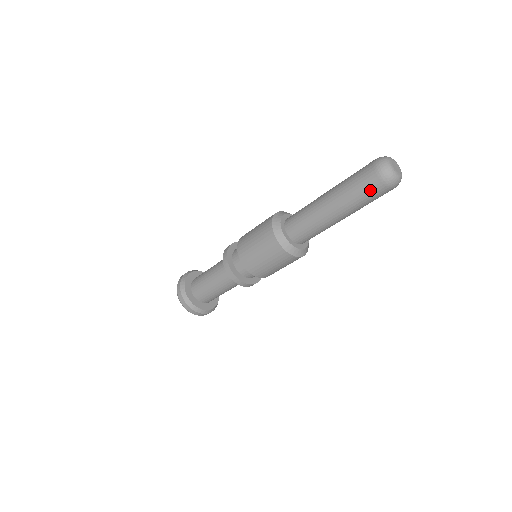
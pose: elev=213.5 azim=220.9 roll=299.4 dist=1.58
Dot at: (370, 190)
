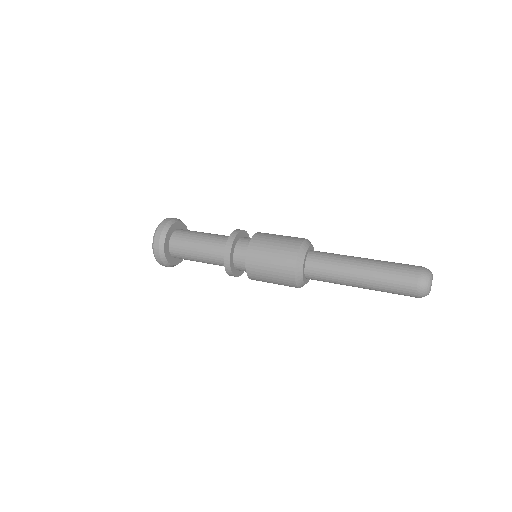
Dot at: occluded
